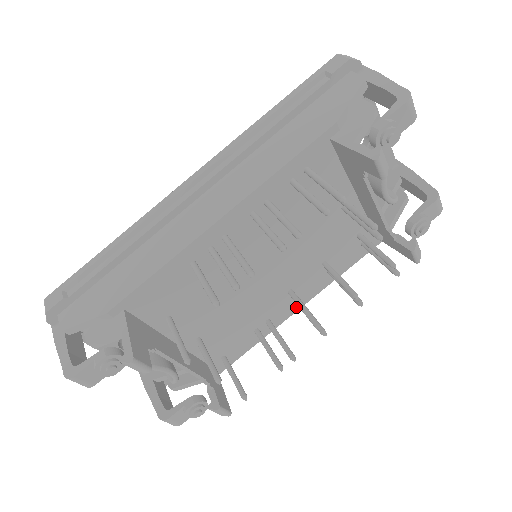
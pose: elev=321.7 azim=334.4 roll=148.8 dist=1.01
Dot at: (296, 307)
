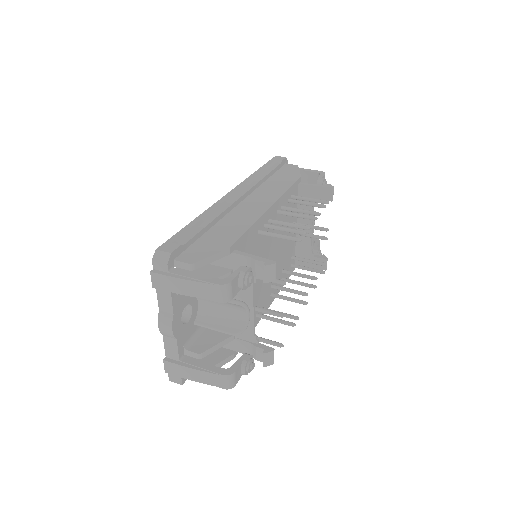
Dot at: (269, 303)
